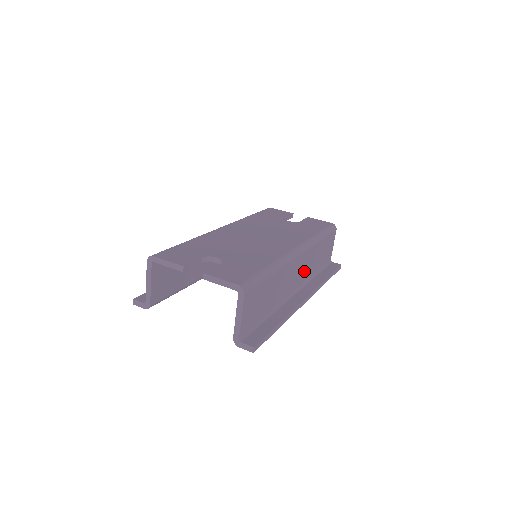
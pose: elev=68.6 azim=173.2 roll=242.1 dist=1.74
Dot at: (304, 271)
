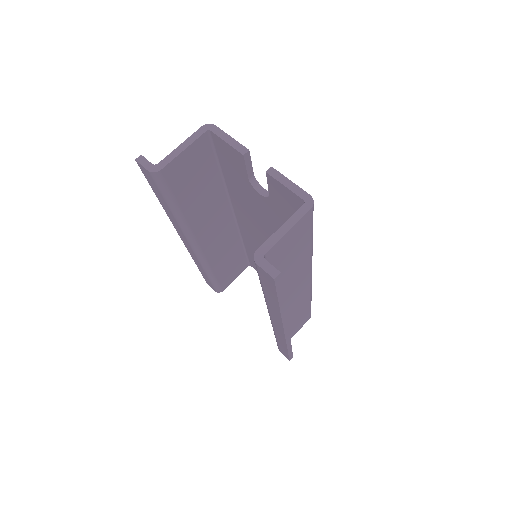
Dot at: (291, 307)
